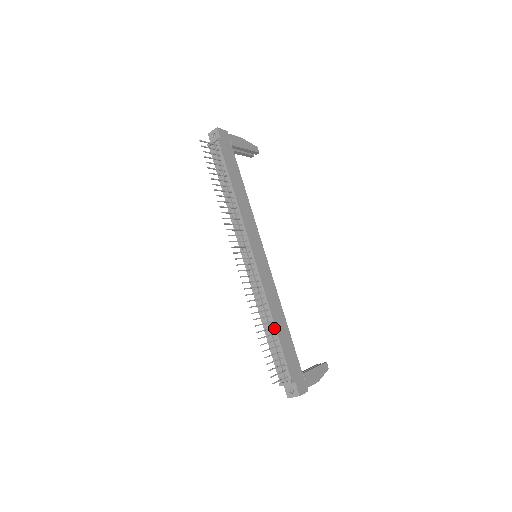
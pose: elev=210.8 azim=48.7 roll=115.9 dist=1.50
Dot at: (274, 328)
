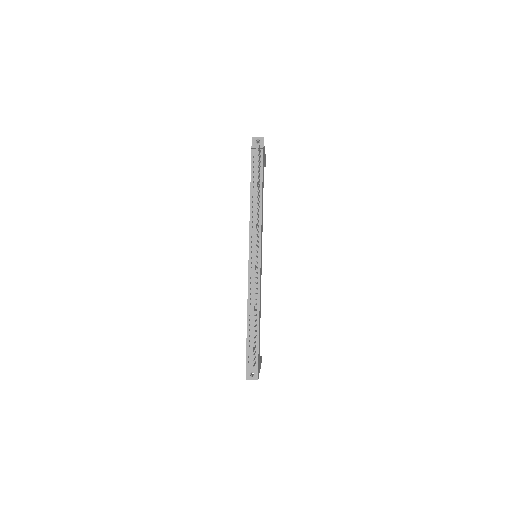
Dot at: (258, 320)
